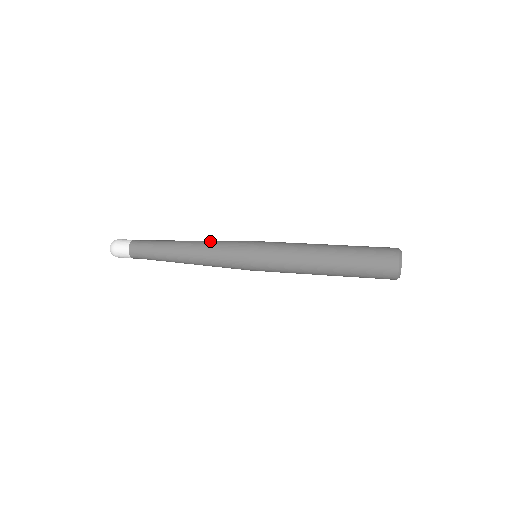
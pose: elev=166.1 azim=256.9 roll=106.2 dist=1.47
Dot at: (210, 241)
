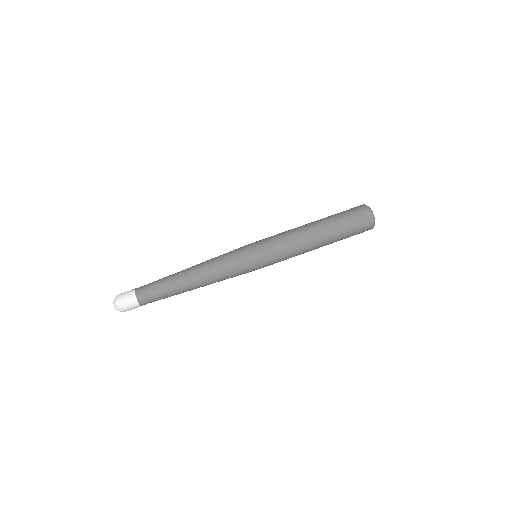
Dot at: (212, 261)
